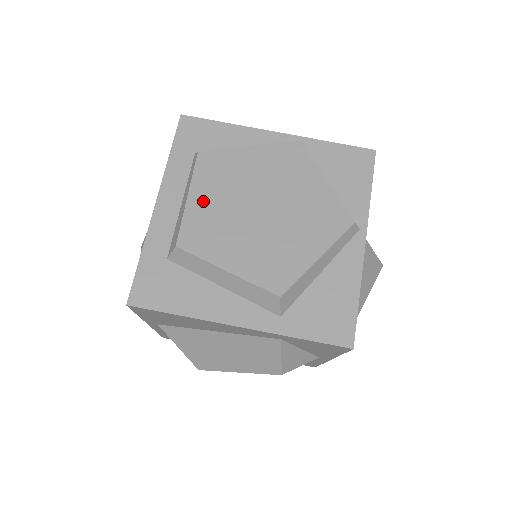
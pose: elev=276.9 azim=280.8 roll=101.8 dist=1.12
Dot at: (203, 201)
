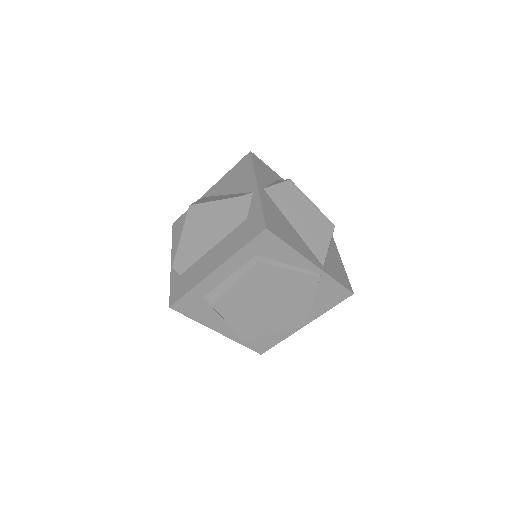
Dot at: (241, 289)
